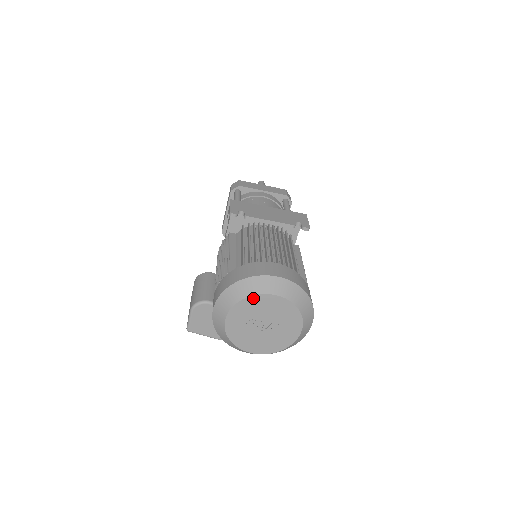
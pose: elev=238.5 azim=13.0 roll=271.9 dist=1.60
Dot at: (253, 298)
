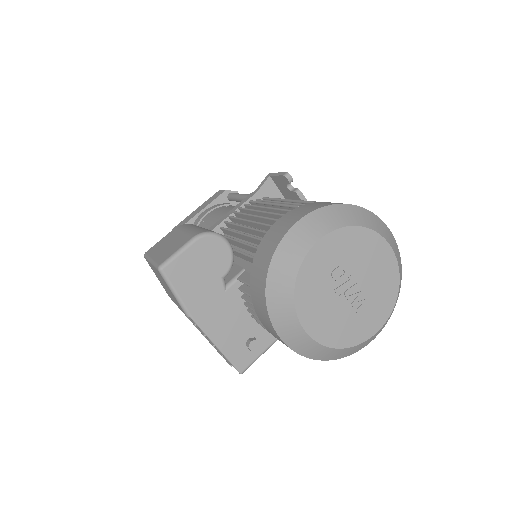
Dot at: (370, 234)
